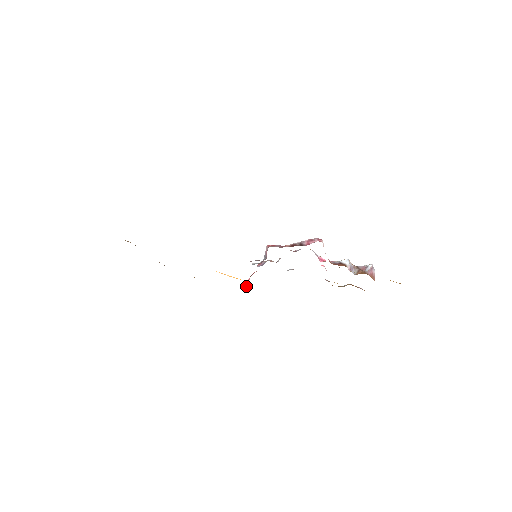
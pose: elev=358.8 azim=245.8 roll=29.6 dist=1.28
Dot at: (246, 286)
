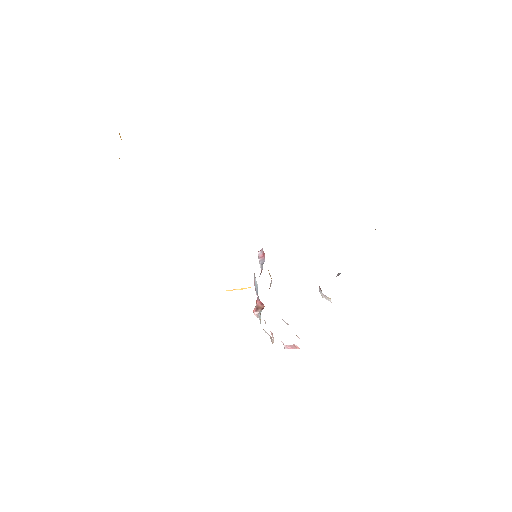
Dot at: (258, 311)
